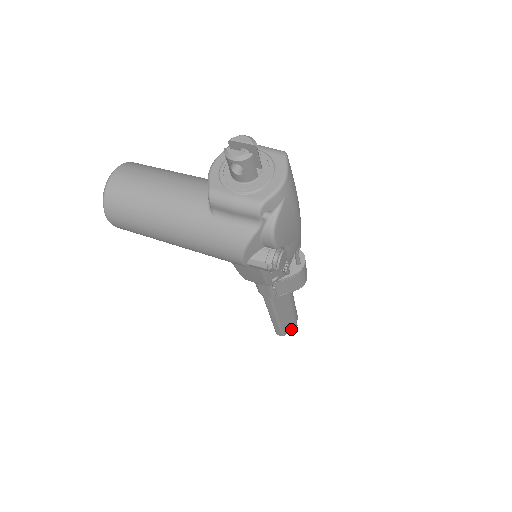
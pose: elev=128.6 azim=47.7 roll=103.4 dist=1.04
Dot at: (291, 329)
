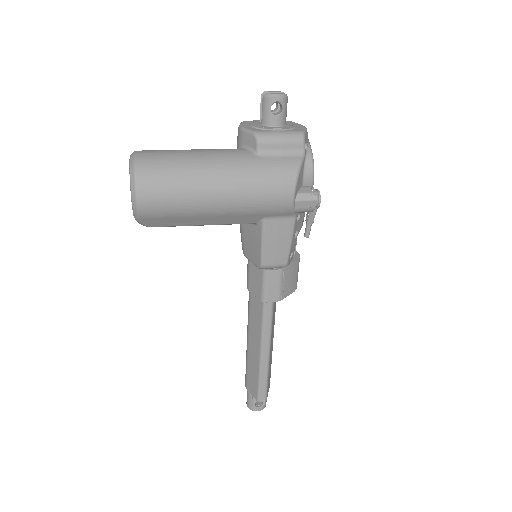
Dot at: occluded
